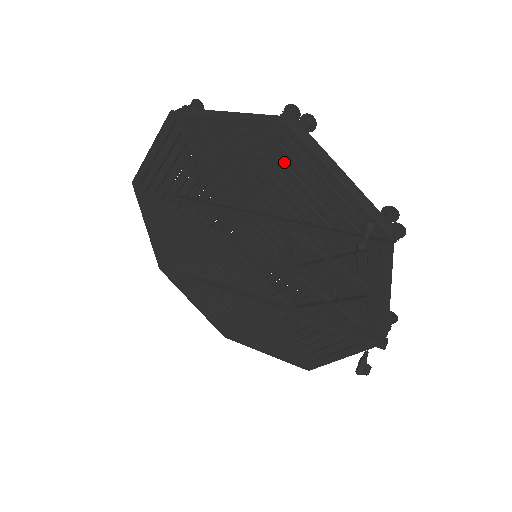
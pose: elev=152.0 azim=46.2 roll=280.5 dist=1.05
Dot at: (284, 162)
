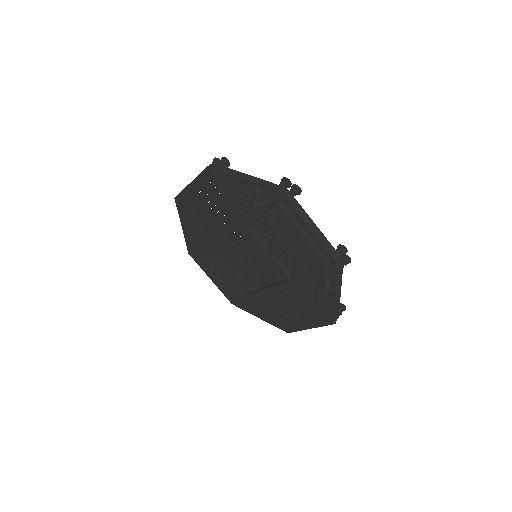
Dot at: (222, 188)
